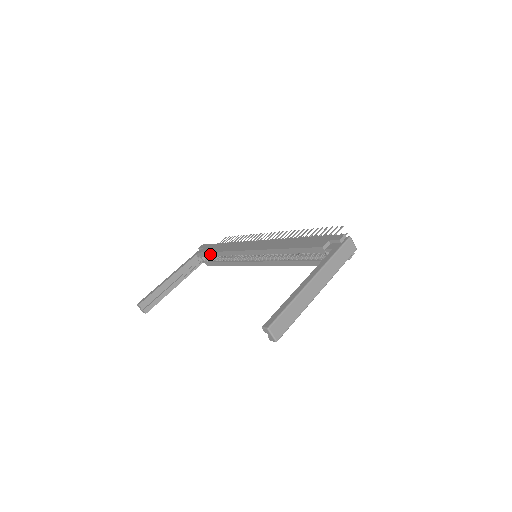
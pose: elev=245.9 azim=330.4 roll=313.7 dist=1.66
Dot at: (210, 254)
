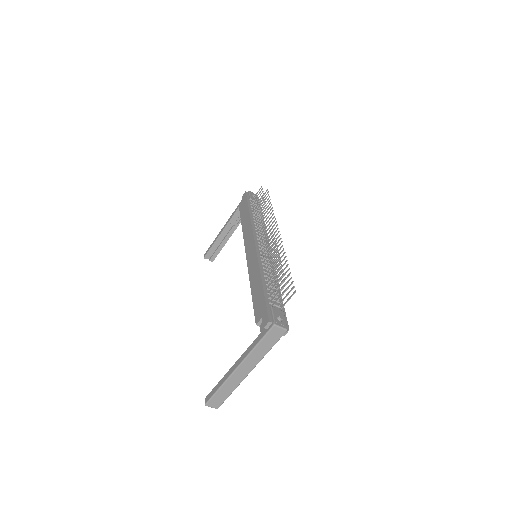
Dot at: occluded
